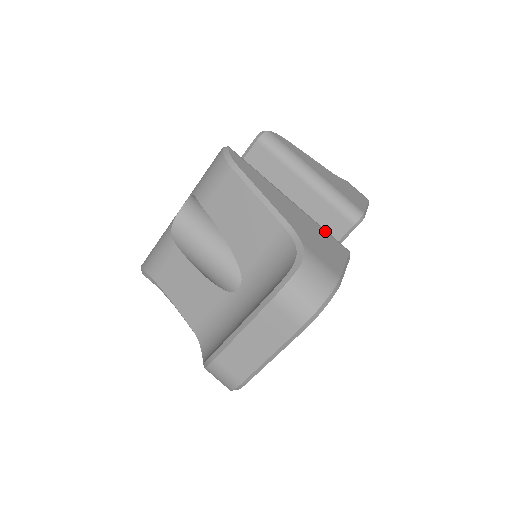
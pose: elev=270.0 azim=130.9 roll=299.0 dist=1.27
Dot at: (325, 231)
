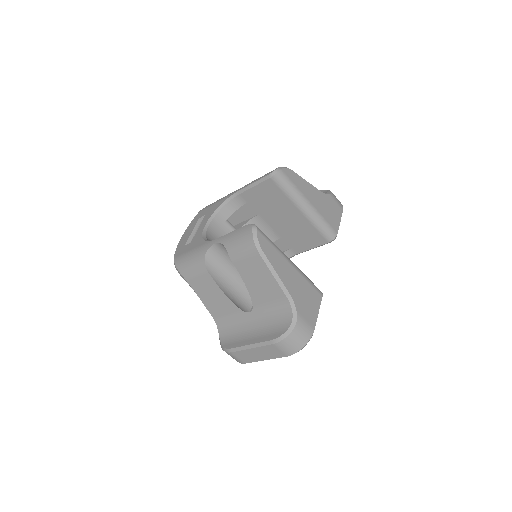
Dot at: (310, 284)
